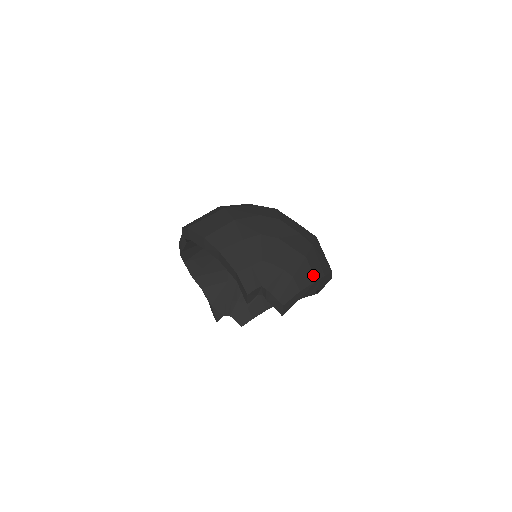
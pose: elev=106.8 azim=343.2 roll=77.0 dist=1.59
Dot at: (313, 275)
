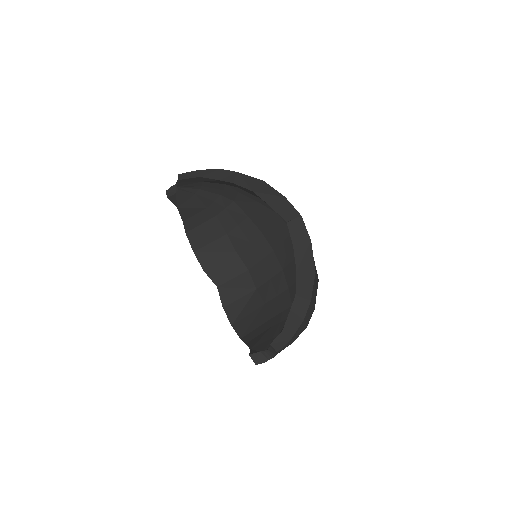
Dot at: occluded
